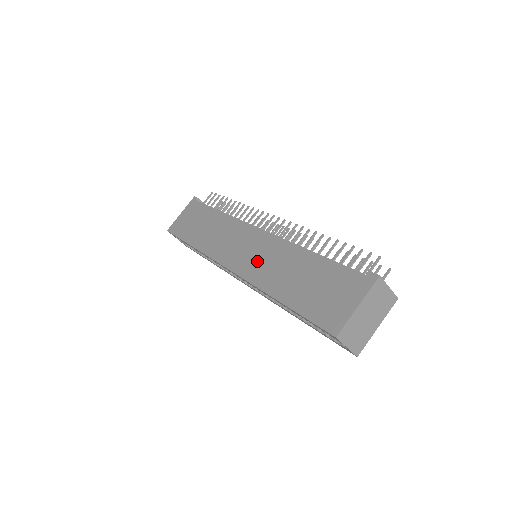
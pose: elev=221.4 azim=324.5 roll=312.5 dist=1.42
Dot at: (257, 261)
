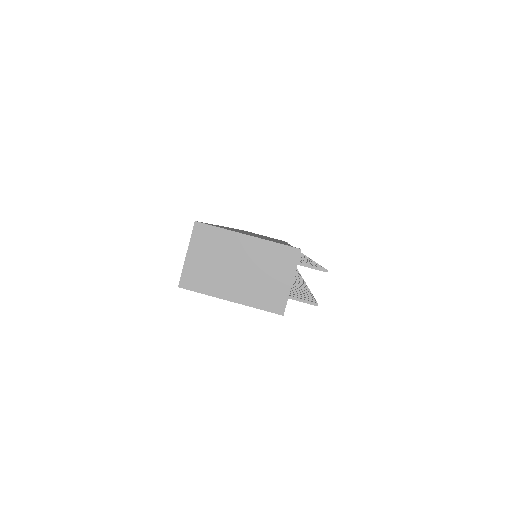
Dot at: occluded
